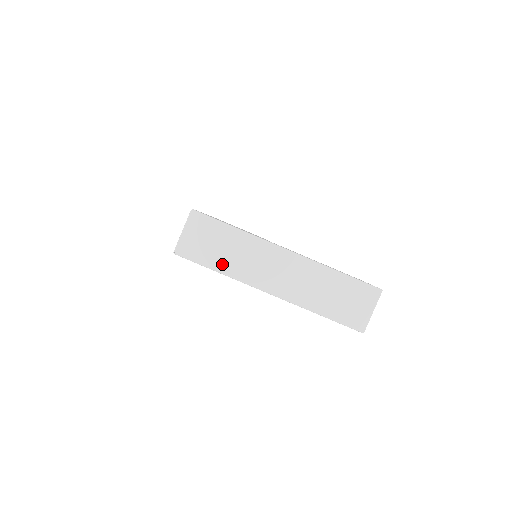
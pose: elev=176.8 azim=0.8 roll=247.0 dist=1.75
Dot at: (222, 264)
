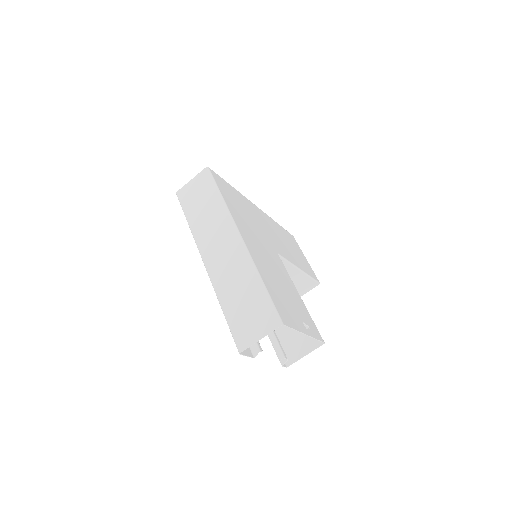
Dot at: (194, 218)
